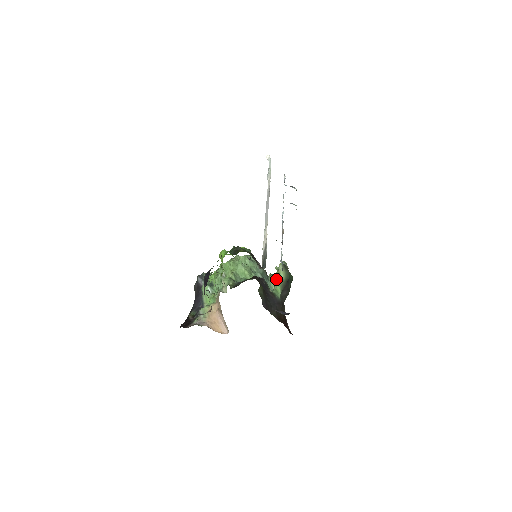
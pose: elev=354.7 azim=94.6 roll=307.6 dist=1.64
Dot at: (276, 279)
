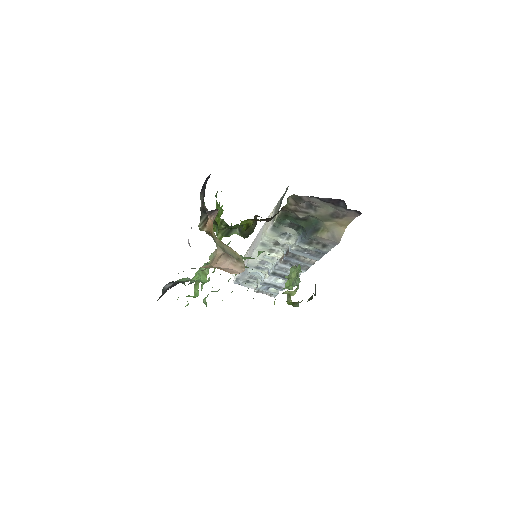
Dot at: (293, 272)
